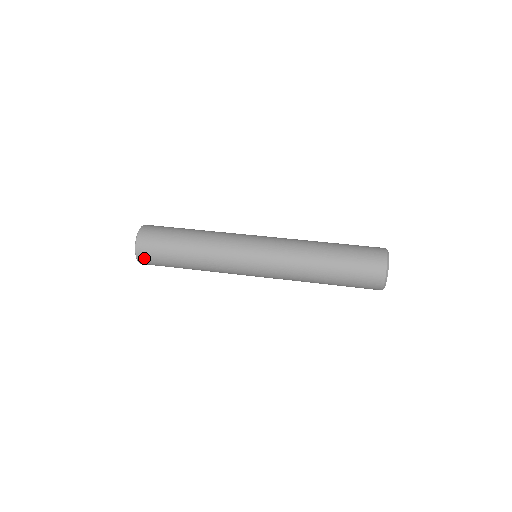
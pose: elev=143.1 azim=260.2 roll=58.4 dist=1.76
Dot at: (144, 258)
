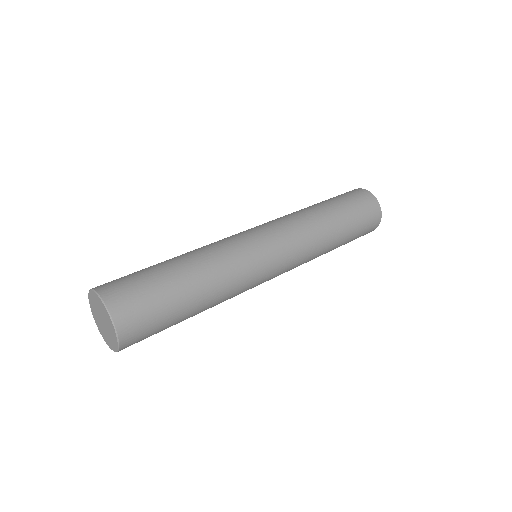
Dot at: (131, 344)
